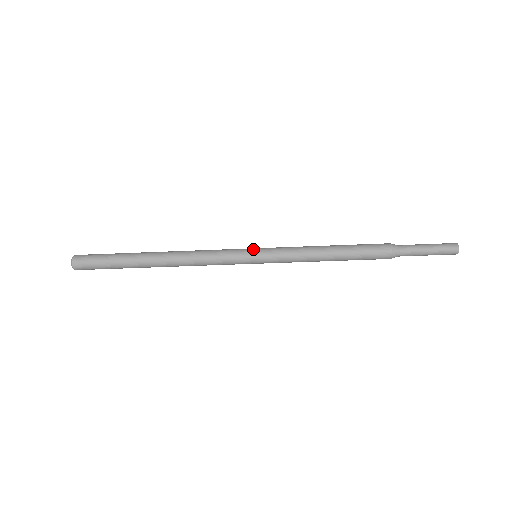
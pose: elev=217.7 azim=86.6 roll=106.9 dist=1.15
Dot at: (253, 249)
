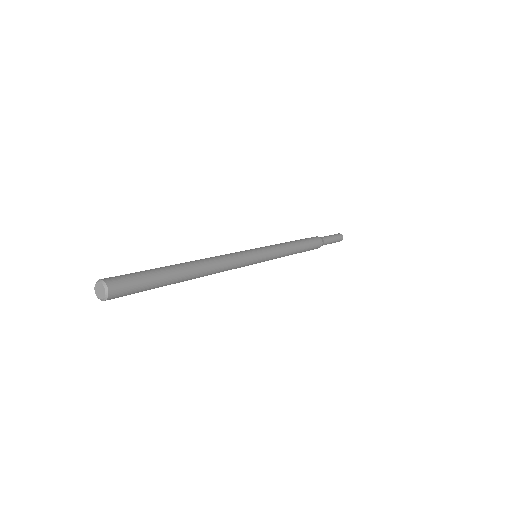
Dot at: (261, 256)
